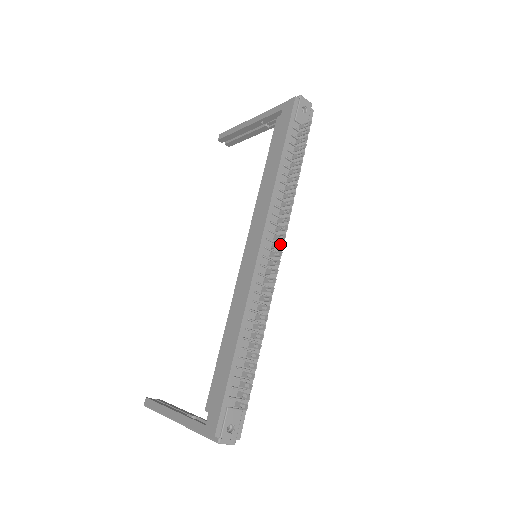
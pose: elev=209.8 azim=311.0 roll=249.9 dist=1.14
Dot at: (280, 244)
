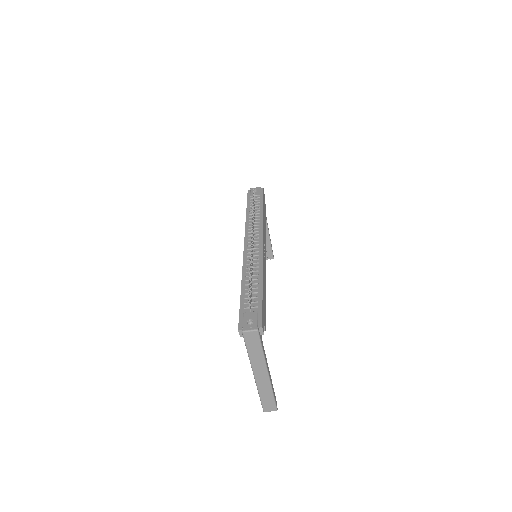
Dot at: (260, 238)
